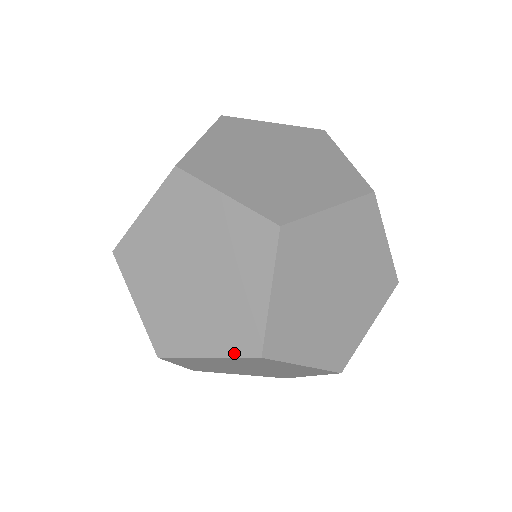
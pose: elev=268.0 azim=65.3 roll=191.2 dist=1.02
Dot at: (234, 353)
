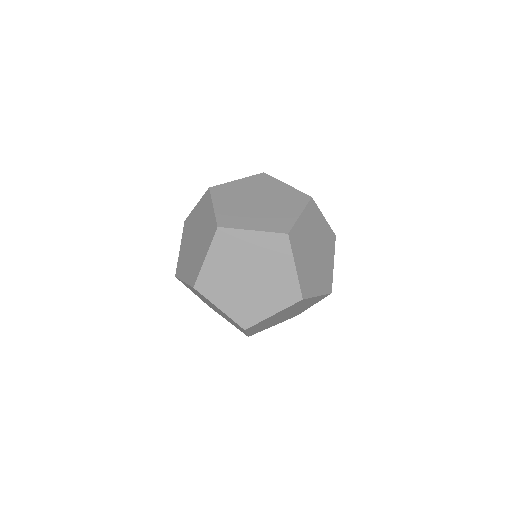
Dot at: (288, 305)
